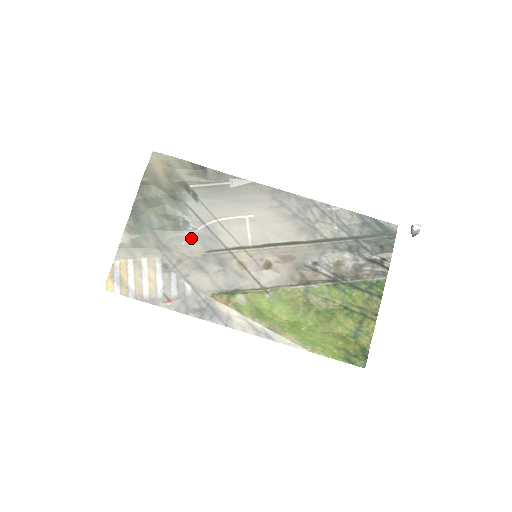
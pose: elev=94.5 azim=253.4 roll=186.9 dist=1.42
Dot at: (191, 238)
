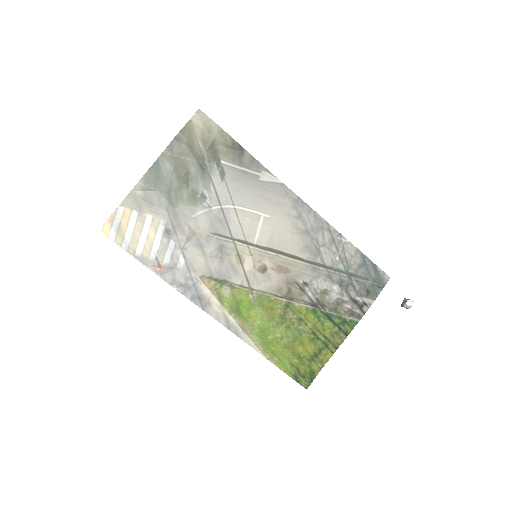
Dot at: (203, 214)
